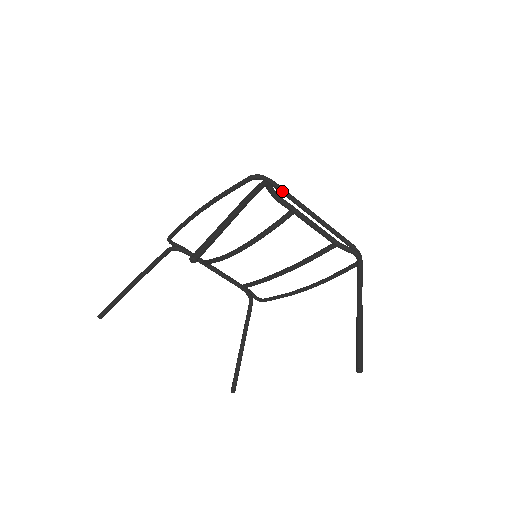
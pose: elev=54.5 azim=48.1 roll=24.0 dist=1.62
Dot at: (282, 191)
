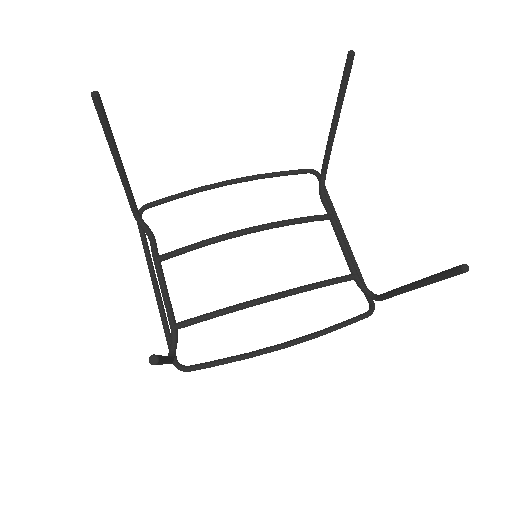
Dot at: (329, 196)
